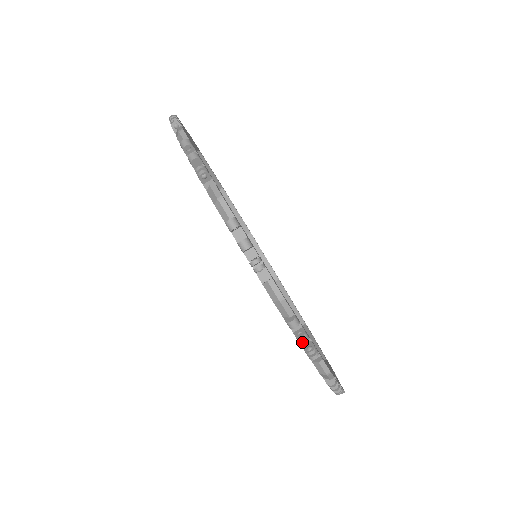
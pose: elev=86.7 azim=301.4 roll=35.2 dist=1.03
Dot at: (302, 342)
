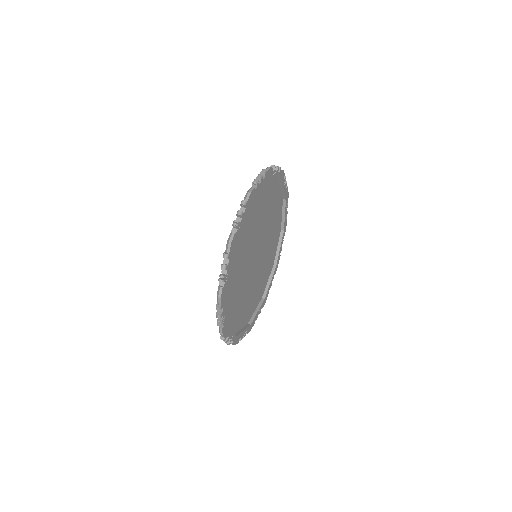
Dot at: (222, 268)
